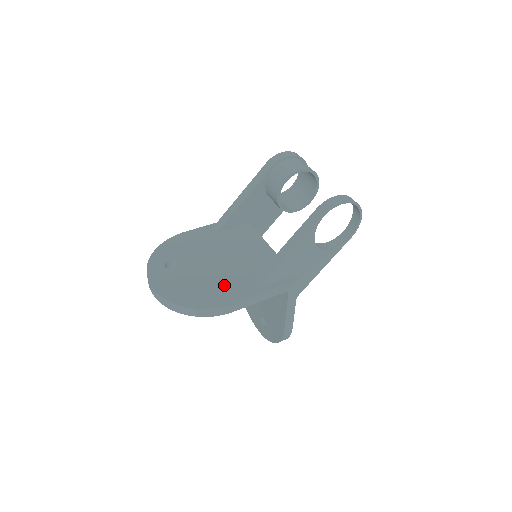
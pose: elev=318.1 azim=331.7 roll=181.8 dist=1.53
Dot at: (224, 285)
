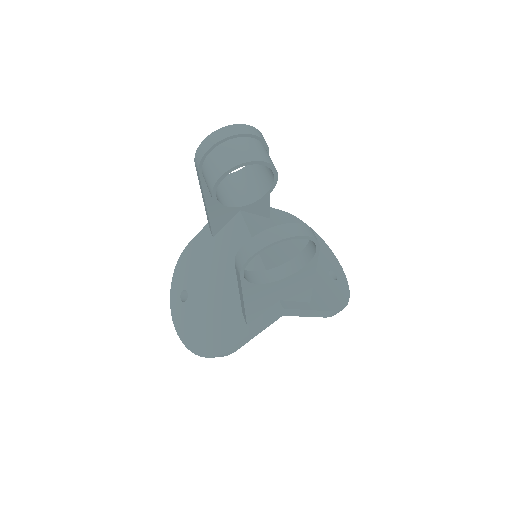
Dot at: (221, 323)
